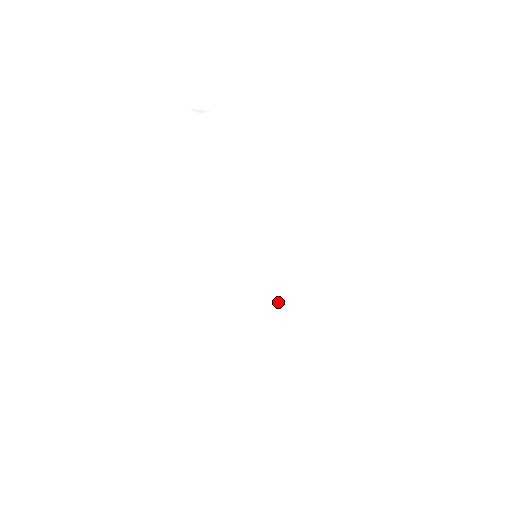
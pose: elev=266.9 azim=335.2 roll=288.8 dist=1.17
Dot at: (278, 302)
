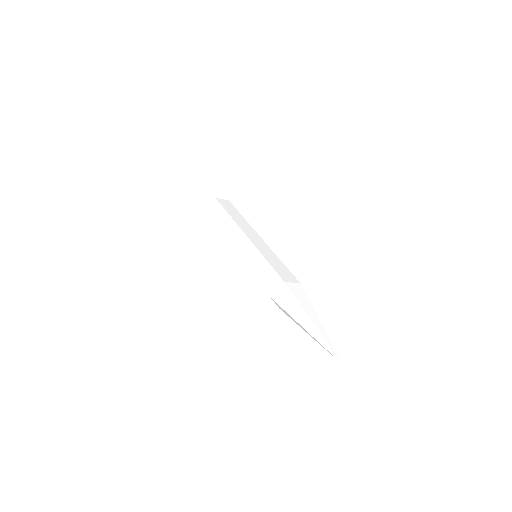
Dot at: (266, 267)
